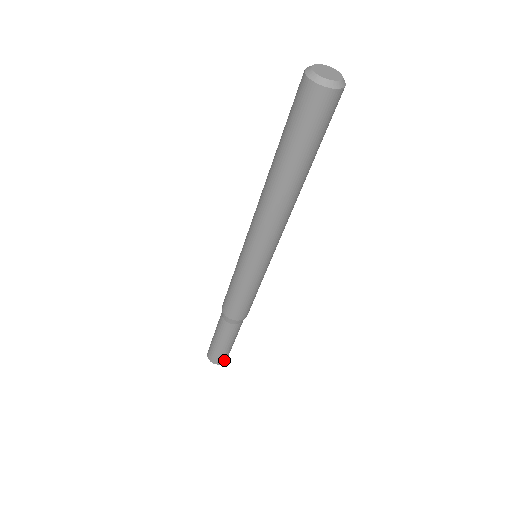
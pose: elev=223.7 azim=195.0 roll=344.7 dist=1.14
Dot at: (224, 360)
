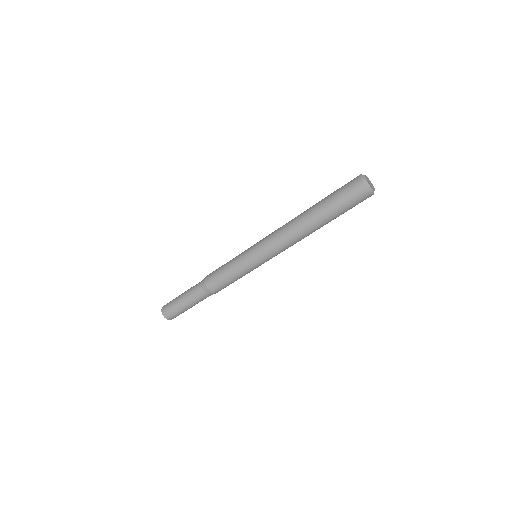
Dot at: (172, 318)
